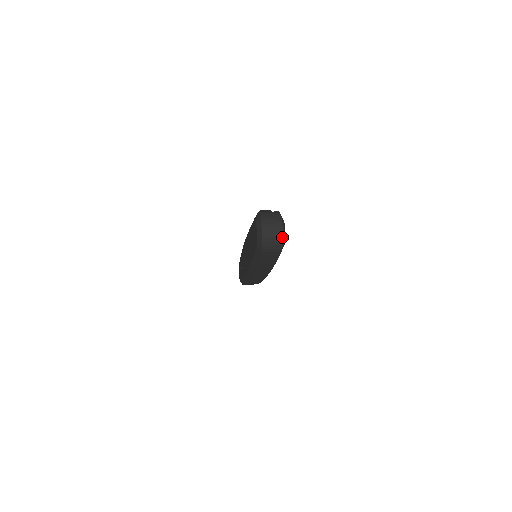
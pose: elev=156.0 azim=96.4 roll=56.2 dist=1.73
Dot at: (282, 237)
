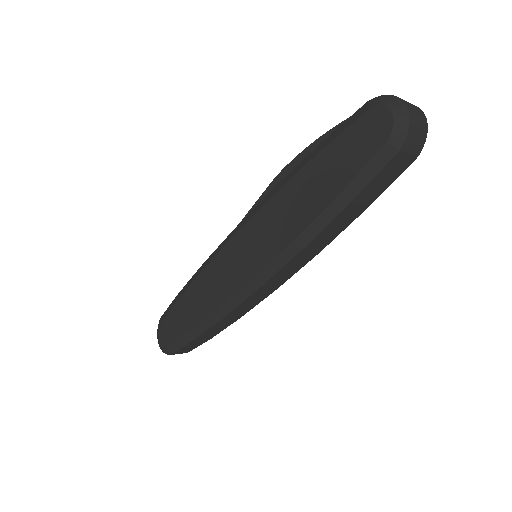
Dot at: (427, 126)
